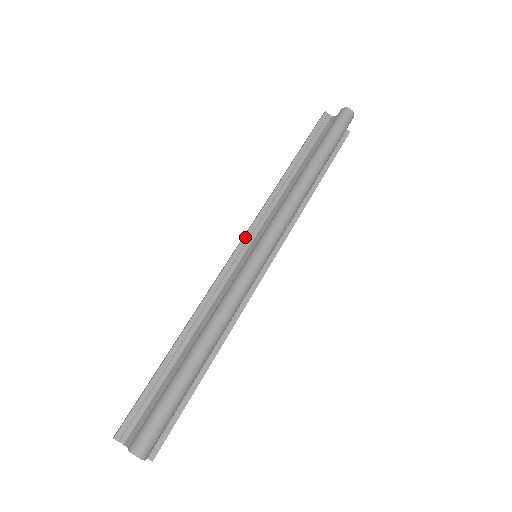
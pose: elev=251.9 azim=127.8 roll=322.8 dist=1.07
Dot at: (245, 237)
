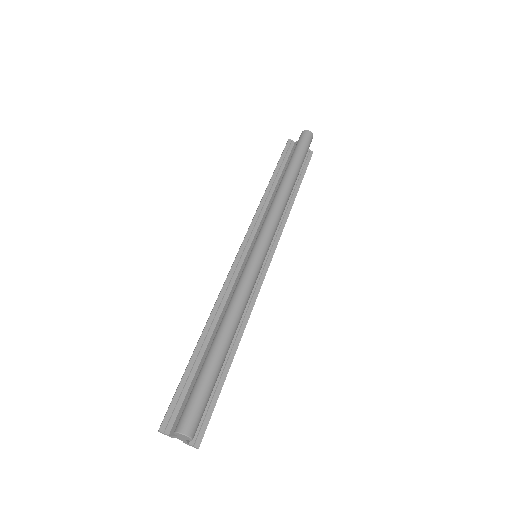
Dot at: (243, 243)
